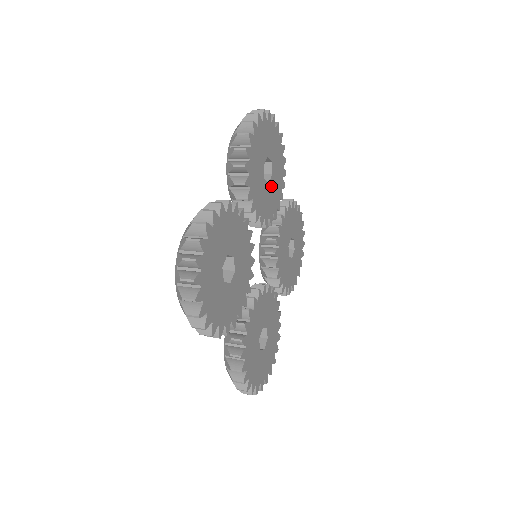
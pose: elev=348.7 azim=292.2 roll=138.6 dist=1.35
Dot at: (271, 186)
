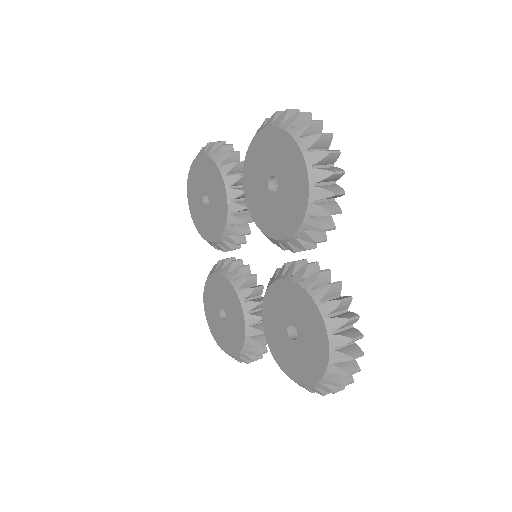
Dot at: occluded
